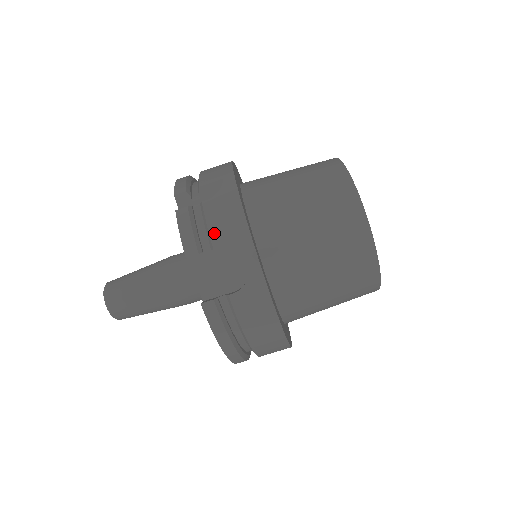
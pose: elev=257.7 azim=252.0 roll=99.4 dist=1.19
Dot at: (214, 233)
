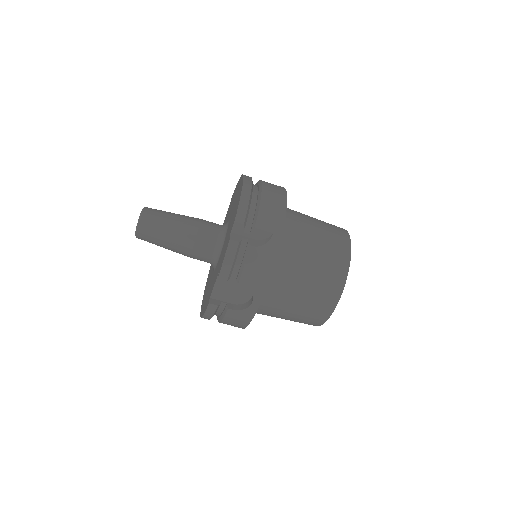
Dot at: (245, 275)
